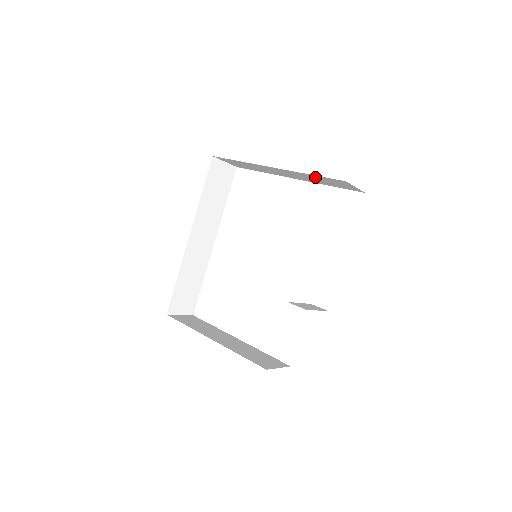
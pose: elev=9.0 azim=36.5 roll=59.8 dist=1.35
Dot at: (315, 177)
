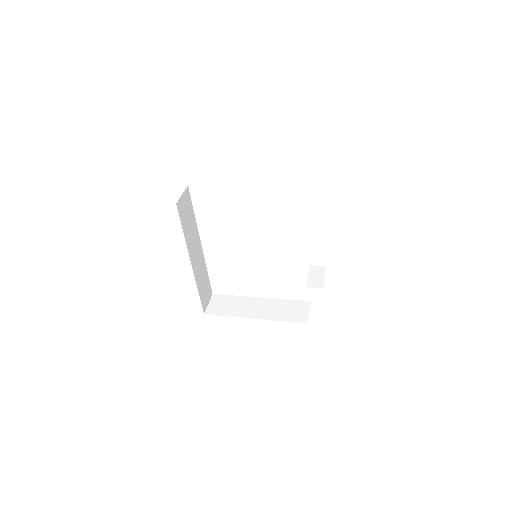
Dot at: occluded
